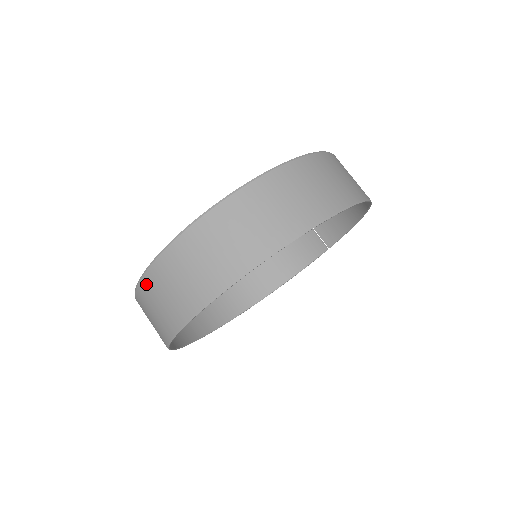
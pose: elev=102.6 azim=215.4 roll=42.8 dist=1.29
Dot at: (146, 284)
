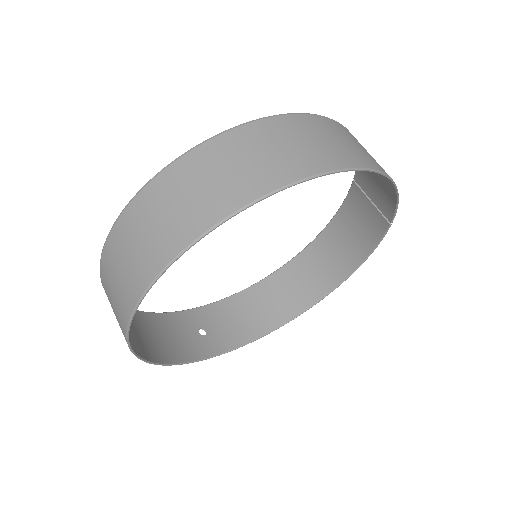
Dot at: occluded
